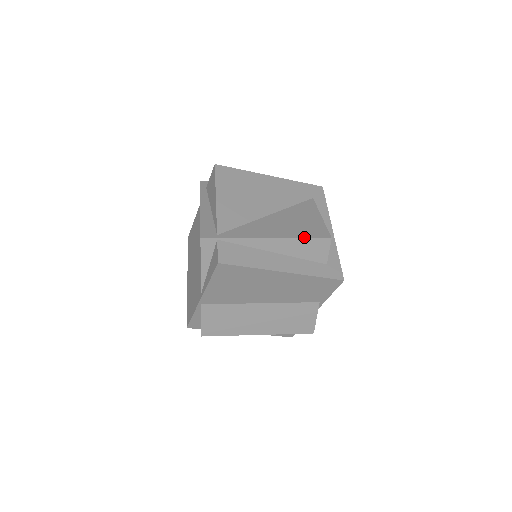
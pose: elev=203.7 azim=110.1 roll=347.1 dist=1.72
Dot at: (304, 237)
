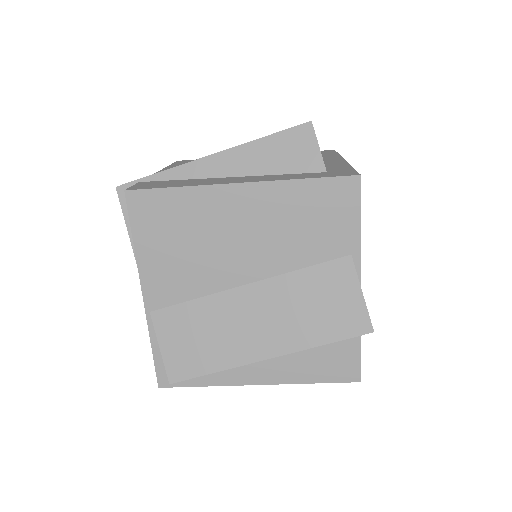
Dot at: (267, 136)
